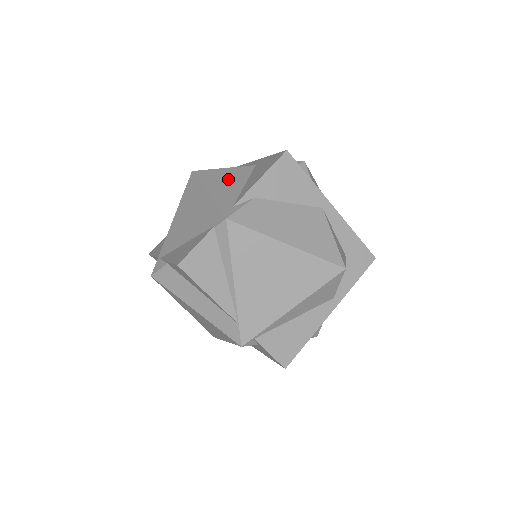
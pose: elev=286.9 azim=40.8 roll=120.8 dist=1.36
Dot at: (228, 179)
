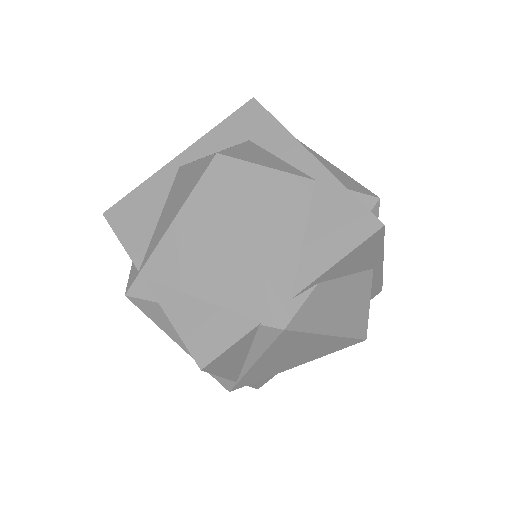
Dot at: (278, 210)
